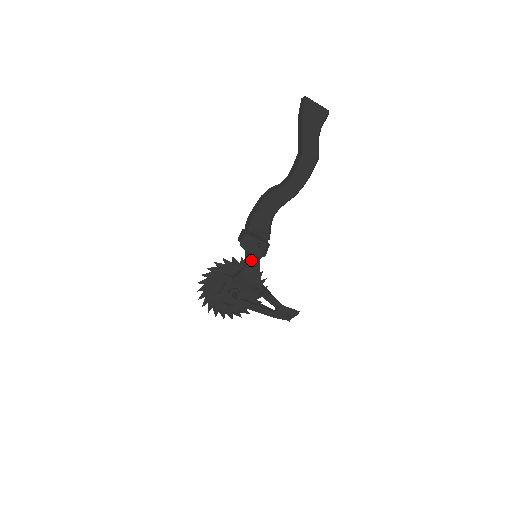
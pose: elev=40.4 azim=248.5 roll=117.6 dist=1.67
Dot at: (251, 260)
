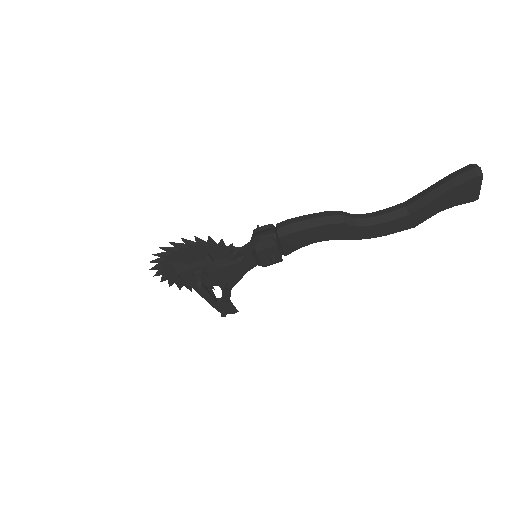
Dot at: (250, 261)
